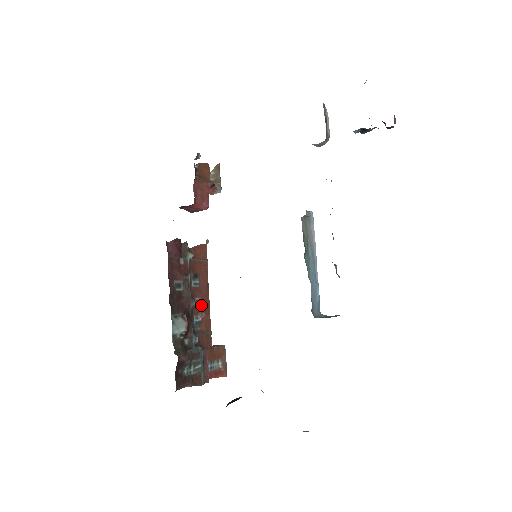
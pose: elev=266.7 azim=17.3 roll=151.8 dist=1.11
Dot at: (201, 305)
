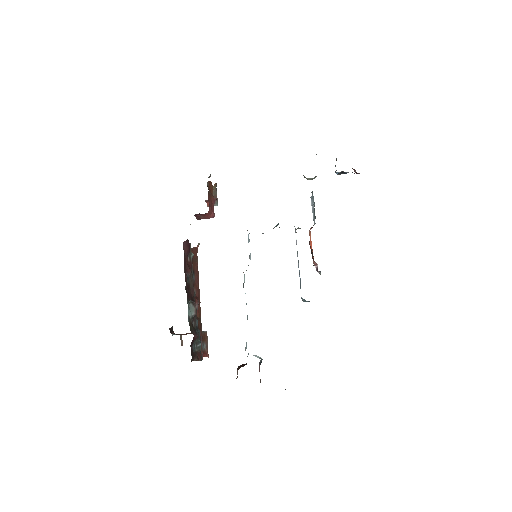
Dot at: (196, 296)
